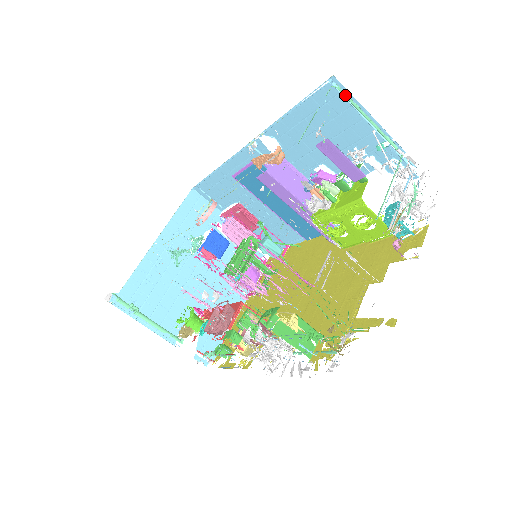
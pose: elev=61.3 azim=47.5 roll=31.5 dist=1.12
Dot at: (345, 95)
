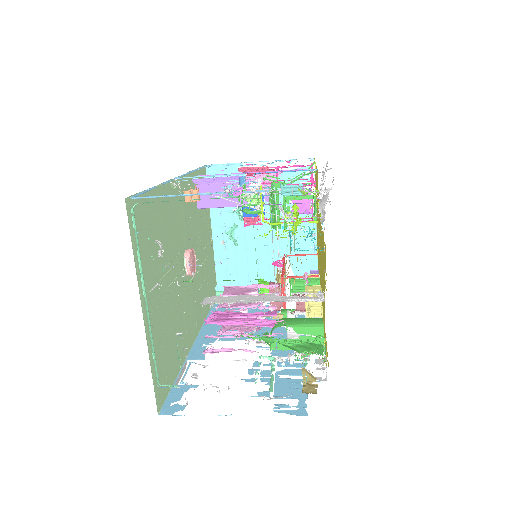
Dot at: (149, 202)
